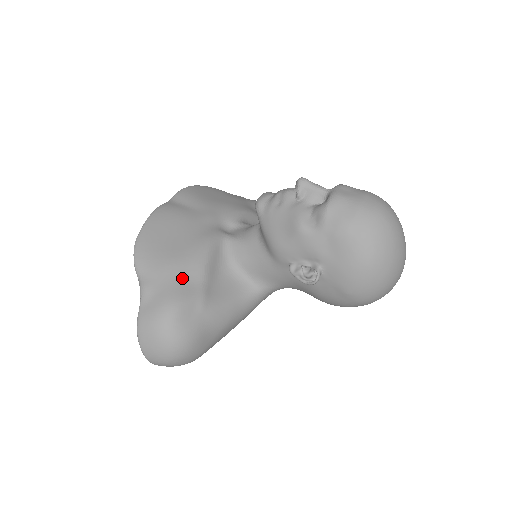
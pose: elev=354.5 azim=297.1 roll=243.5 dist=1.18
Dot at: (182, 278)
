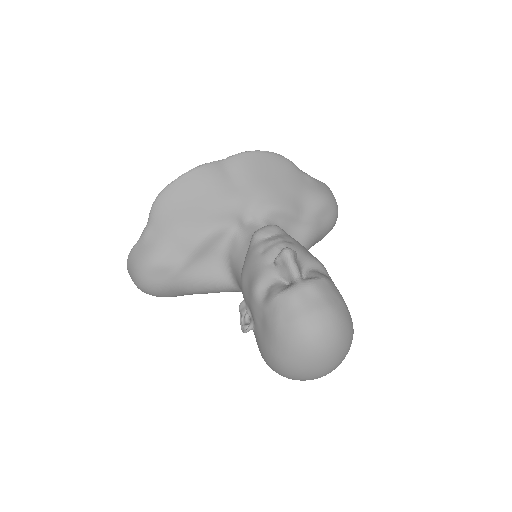
Dot at: (173, 245)
